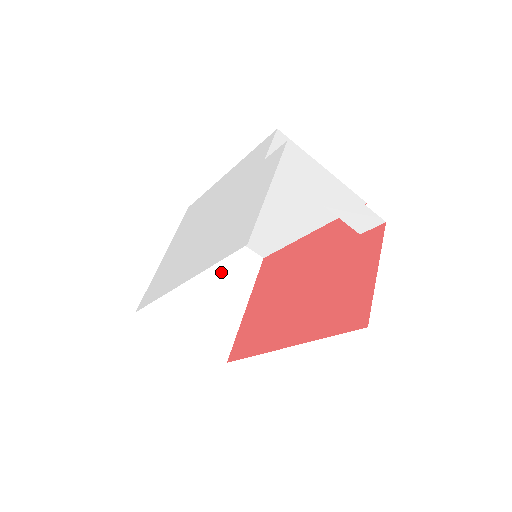
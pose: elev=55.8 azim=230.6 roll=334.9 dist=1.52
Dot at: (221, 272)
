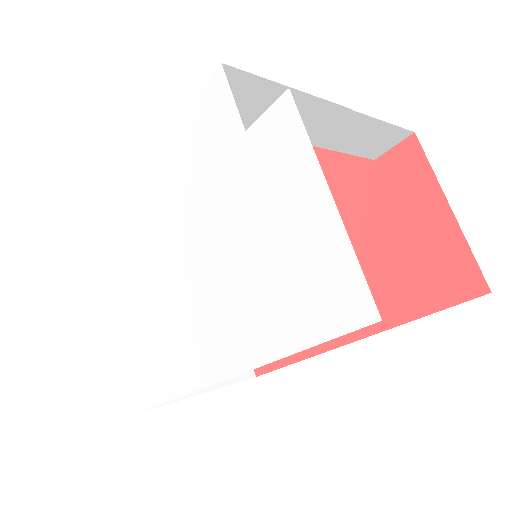
Dot at: occluded
